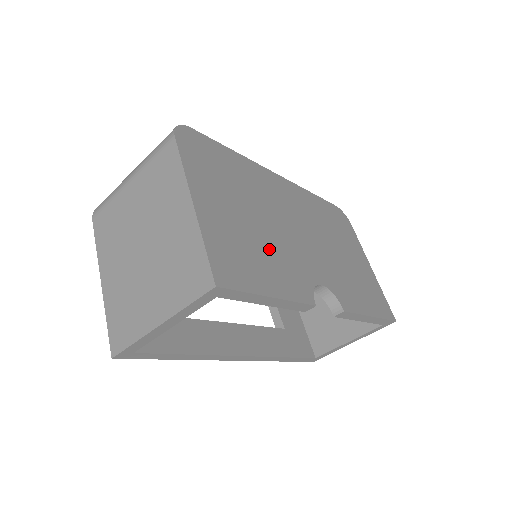
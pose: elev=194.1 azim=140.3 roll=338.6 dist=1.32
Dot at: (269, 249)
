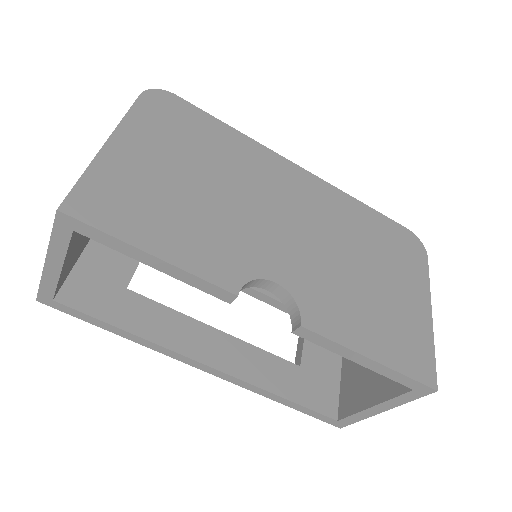
Dot at: (200, 216)
